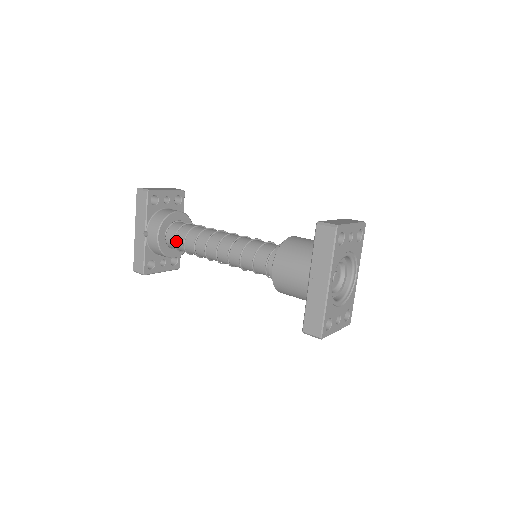
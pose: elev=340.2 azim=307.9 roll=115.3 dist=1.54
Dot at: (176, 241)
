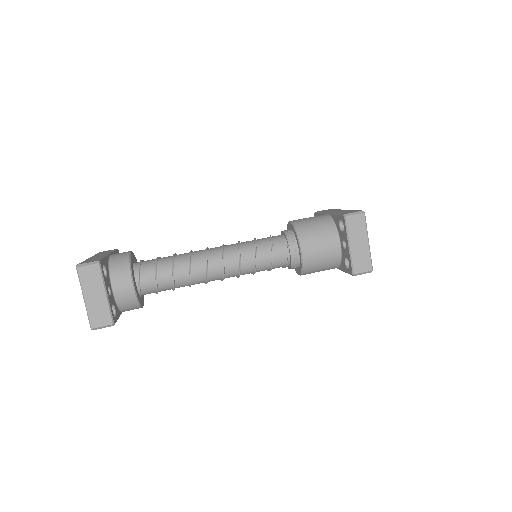
Dot at: occluded
